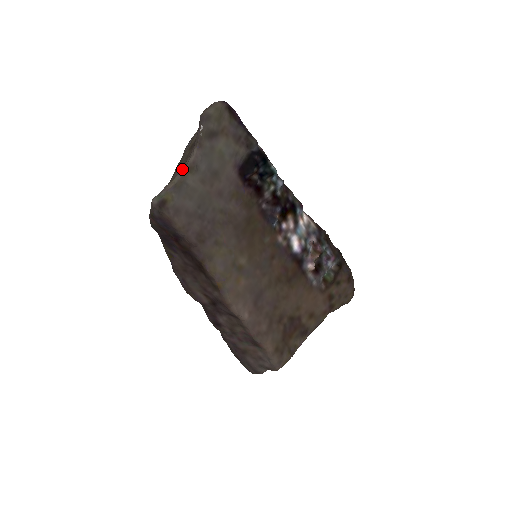
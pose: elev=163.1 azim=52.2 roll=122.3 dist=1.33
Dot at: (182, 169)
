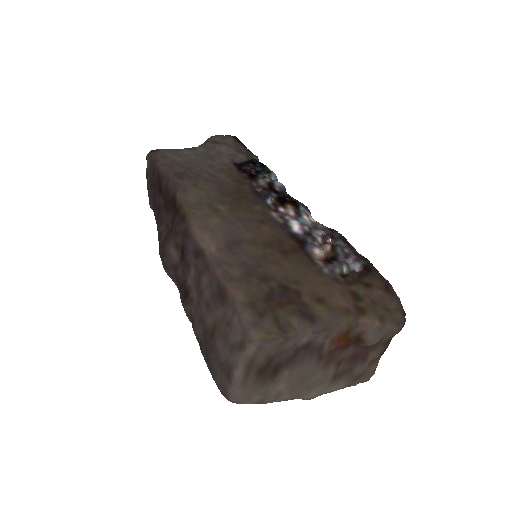
Dot at: occluded
